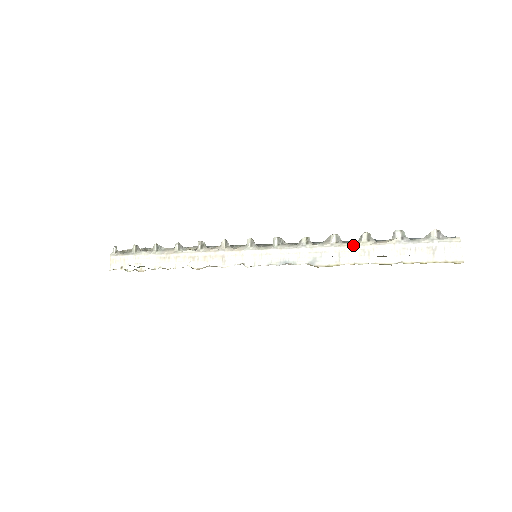
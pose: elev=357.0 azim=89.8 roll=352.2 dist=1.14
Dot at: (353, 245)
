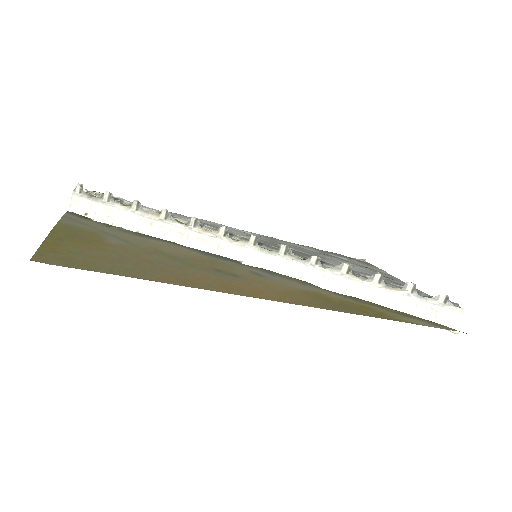
Dot at: (363, 282)
